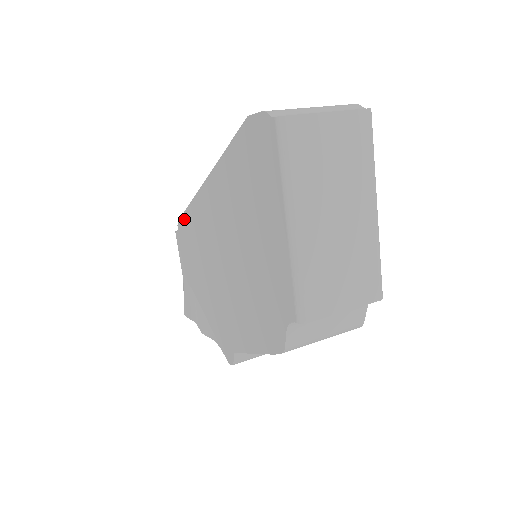
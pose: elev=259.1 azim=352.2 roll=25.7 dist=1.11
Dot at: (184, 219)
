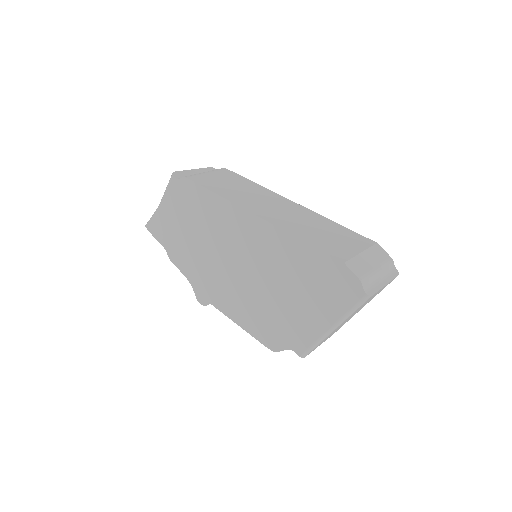
Dot at: (200, 190)
